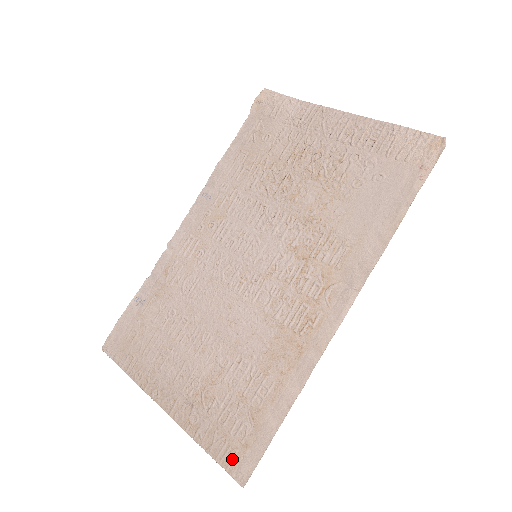
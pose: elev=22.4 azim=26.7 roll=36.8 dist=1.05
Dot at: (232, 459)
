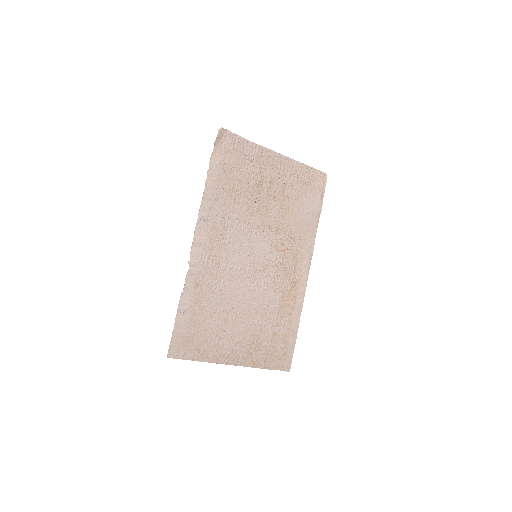
Dot at: (281, 364)
